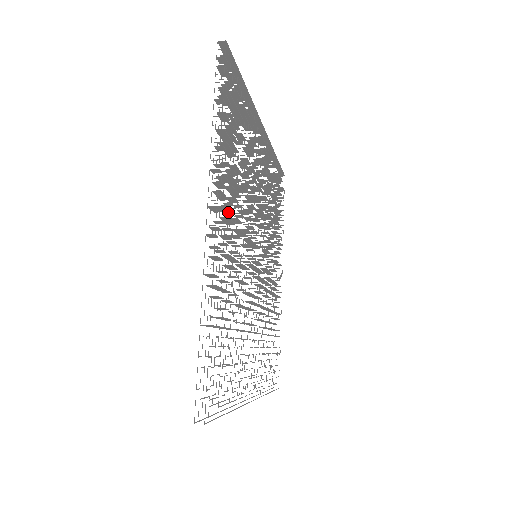
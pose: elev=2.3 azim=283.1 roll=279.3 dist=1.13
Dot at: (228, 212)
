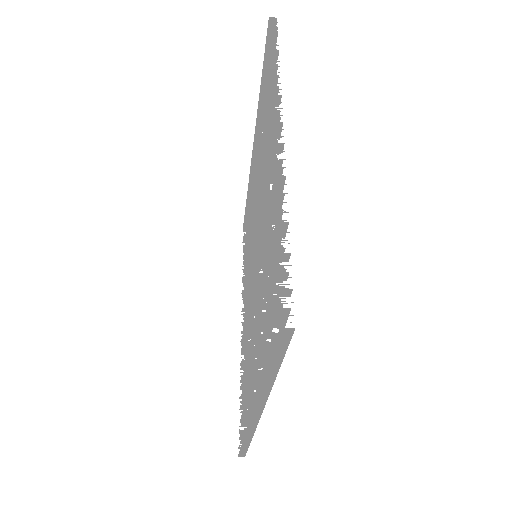
Dot at: occluded
